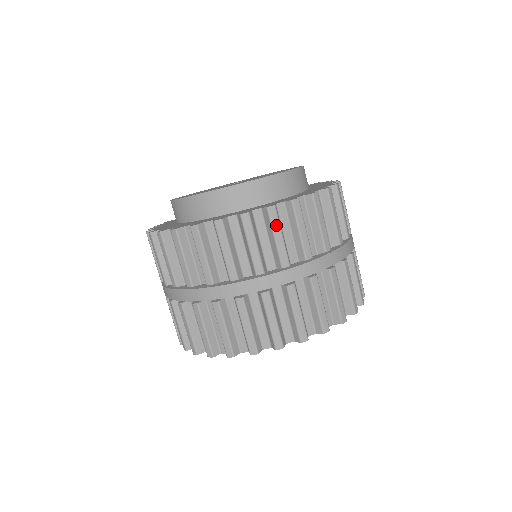
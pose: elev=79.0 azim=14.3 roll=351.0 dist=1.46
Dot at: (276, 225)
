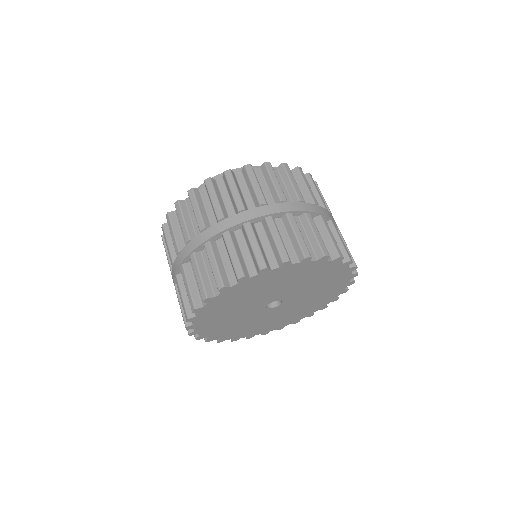
Dot at: (272, 174)
